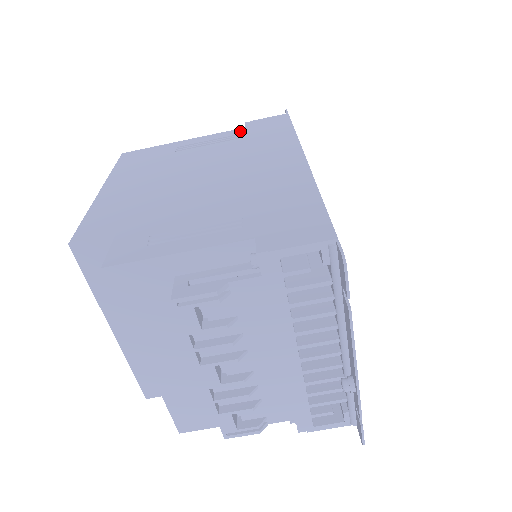
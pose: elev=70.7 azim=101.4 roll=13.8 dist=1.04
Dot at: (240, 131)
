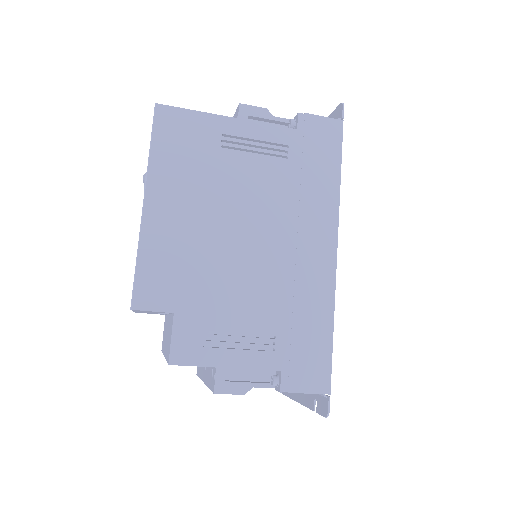
Dot at: (291, 138)
